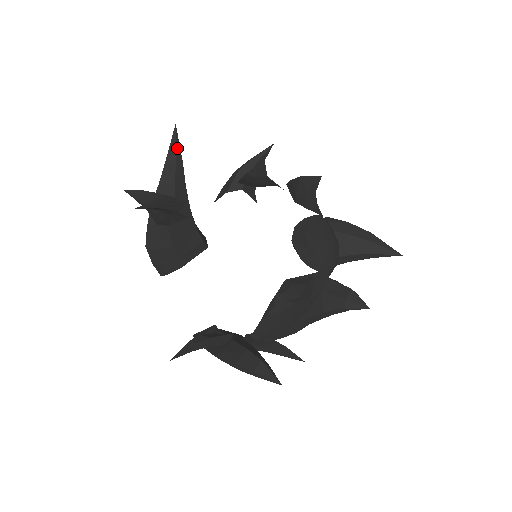
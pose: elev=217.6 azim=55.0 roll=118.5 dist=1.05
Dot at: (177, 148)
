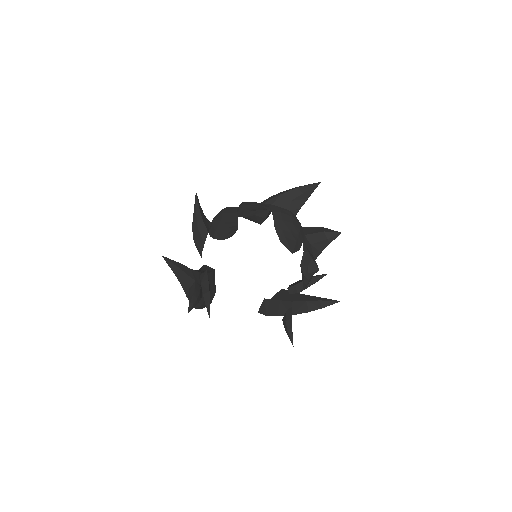
Dot at: (173, 263)
